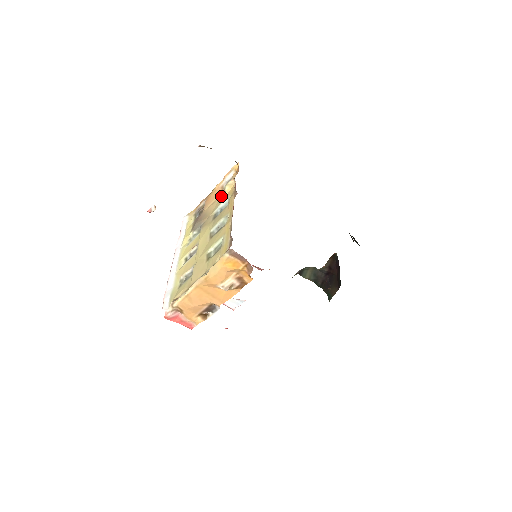
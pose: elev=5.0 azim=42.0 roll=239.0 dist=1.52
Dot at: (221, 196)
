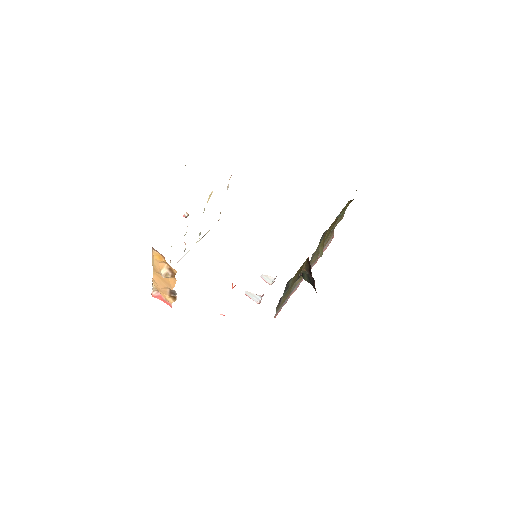
Dot at: occluded
